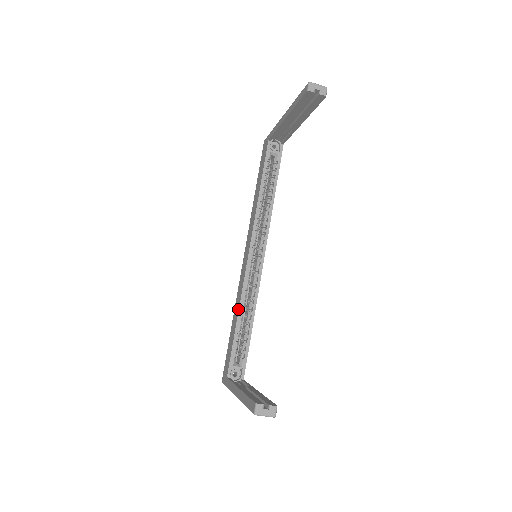
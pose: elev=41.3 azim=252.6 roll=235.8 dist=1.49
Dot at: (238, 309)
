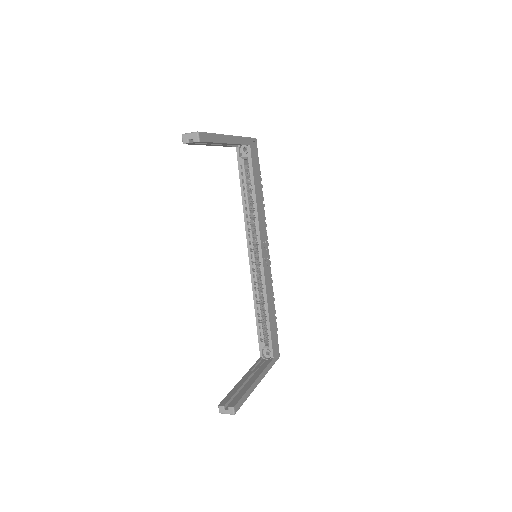
Dot at: (254, 303)
